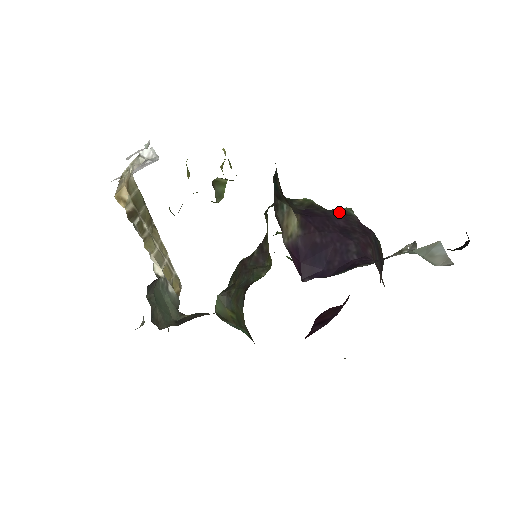
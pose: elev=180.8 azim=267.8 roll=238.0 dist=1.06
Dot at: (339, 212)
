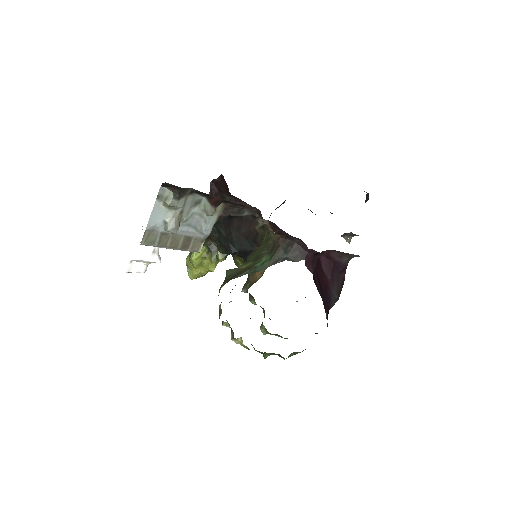
Dot at: occluded
